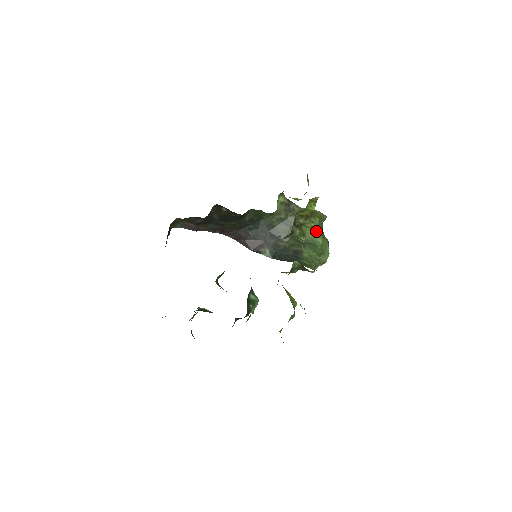
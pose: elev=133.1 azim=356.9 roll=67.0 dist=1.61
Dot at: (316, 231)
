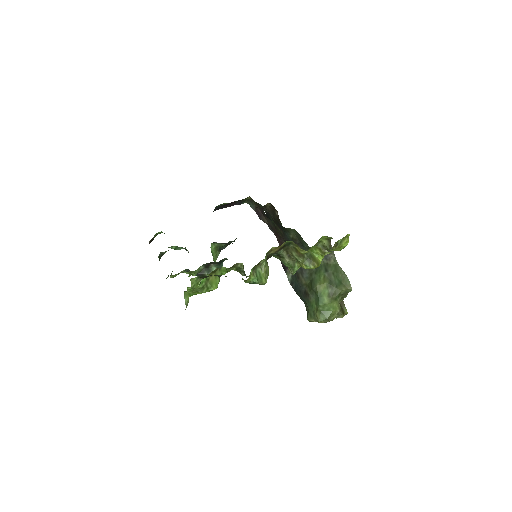
Dot at: (330, 290)
